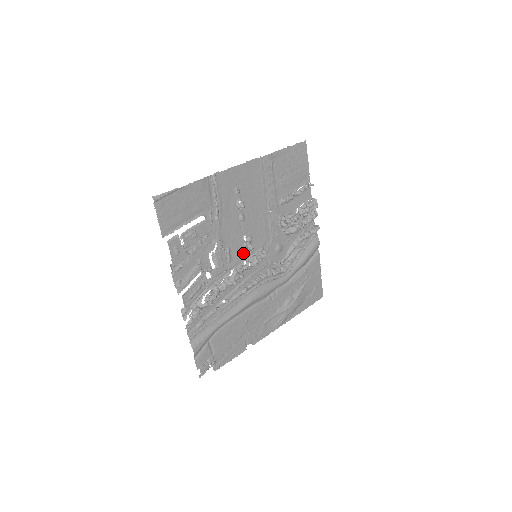
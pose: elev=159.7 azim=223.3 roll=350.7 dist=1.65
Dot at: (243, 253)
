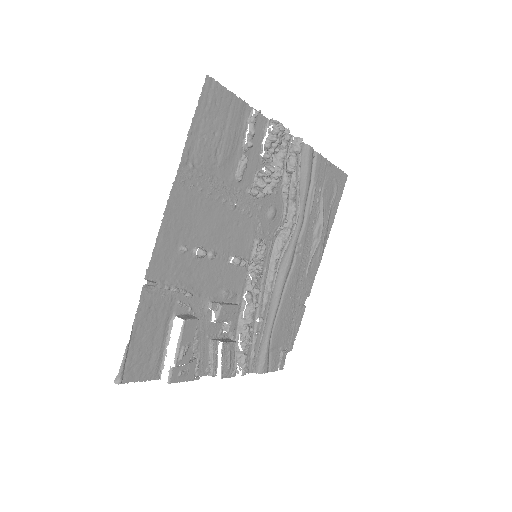
Dot at: (241, 271)
